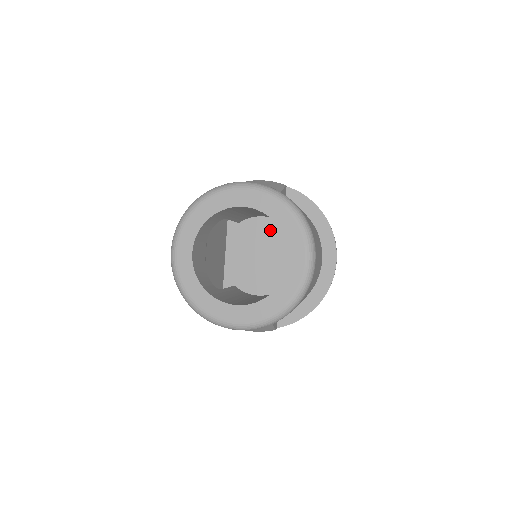
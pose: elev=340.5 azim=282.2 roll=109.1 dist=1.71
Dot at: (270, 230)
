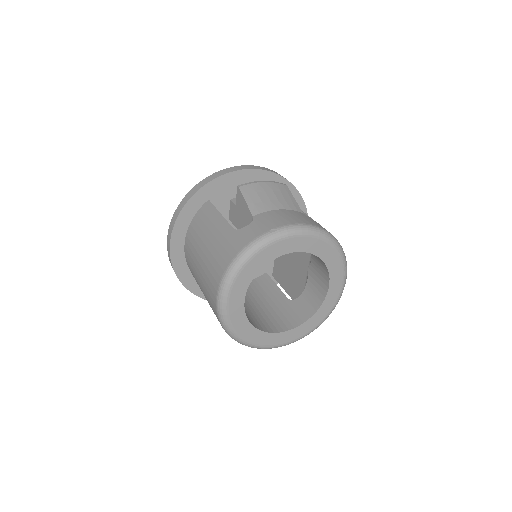
Dot at: occluded
